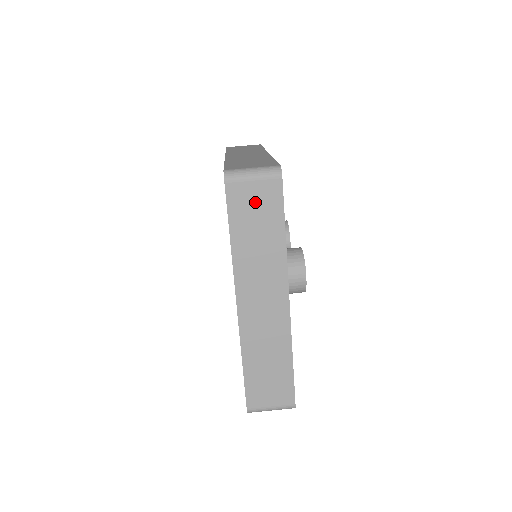
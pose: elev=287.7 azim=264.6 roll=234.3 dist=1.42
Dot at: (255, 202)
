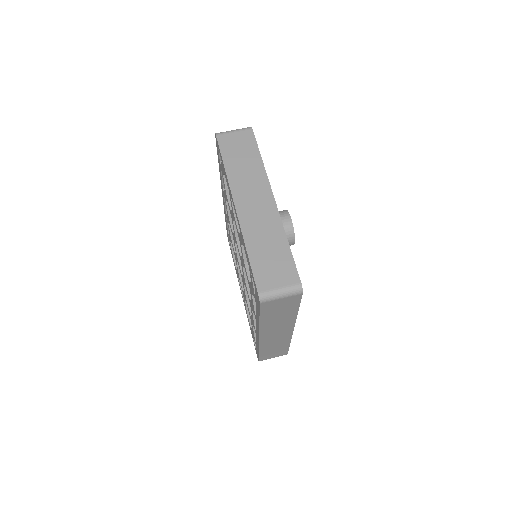
Dot at: (237, 143)
